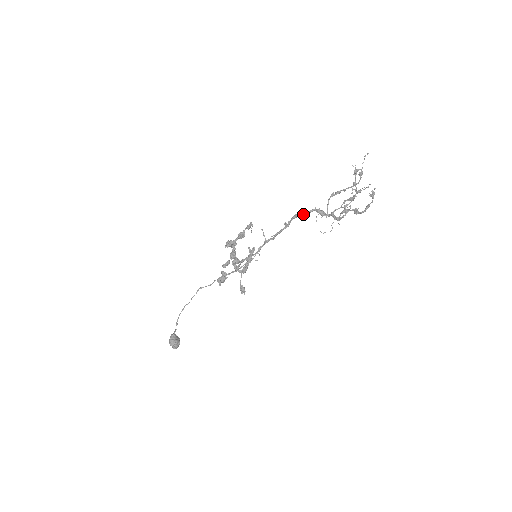
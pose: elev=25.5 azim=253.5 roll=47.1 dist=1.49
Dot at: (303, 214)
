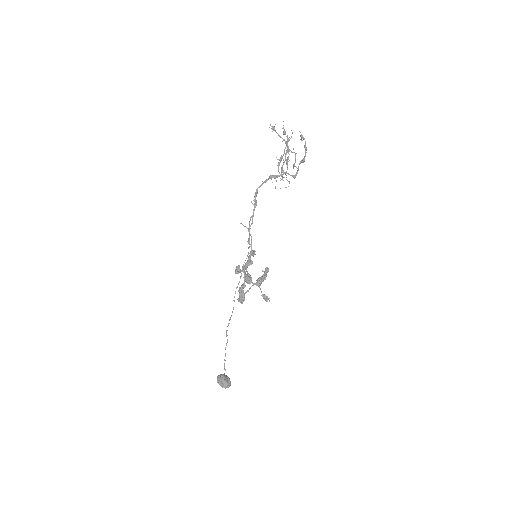
Dot at: (260, 186)
